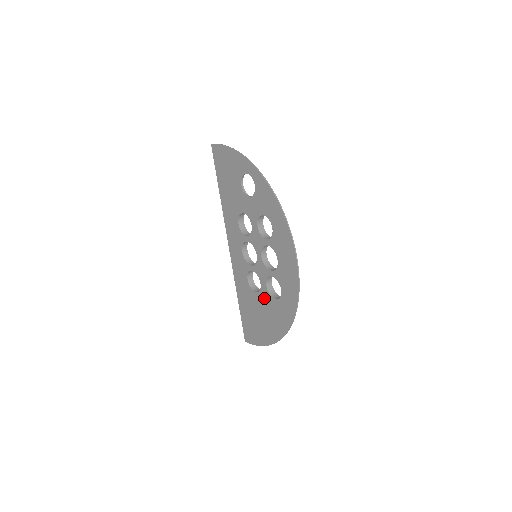
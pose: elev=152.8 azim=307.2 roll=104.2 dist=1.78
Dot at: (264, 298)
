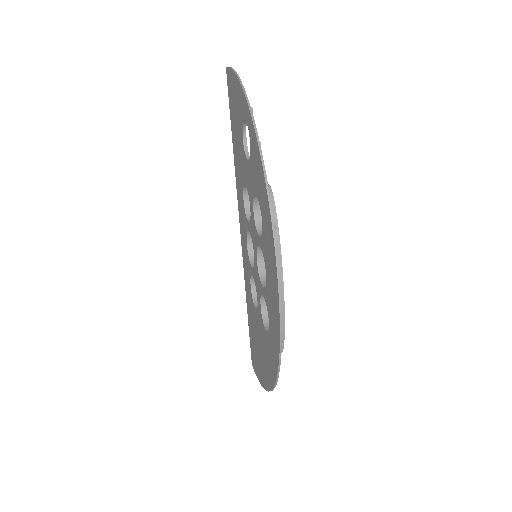
Dot at: (259, 322)
